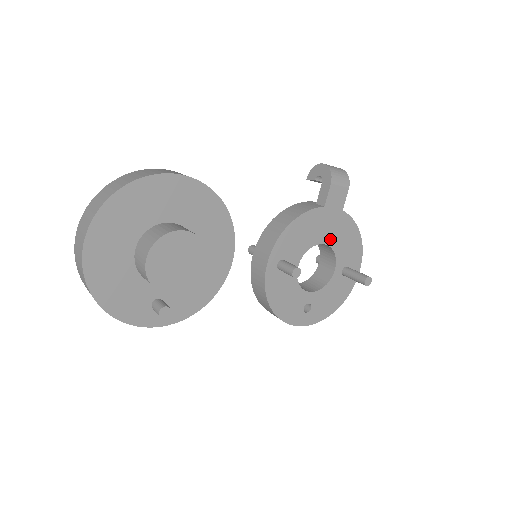
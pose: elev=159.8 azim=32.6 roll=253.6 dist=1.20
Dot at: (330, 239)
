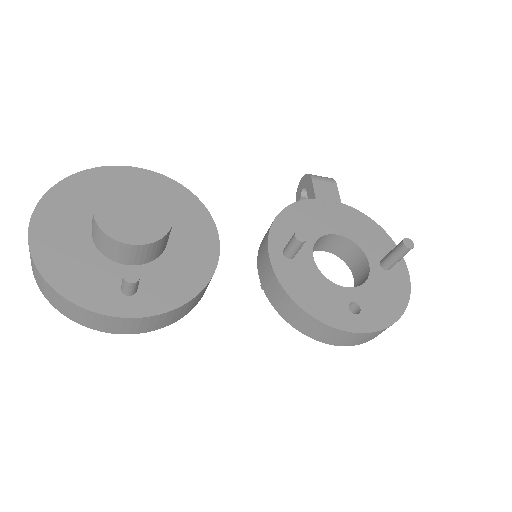
Dot at: (342, 230)
